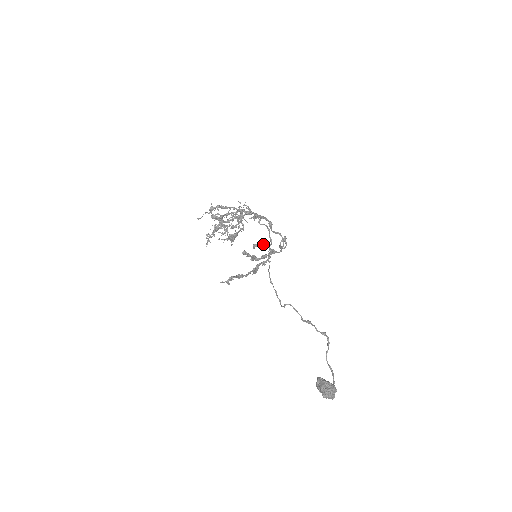
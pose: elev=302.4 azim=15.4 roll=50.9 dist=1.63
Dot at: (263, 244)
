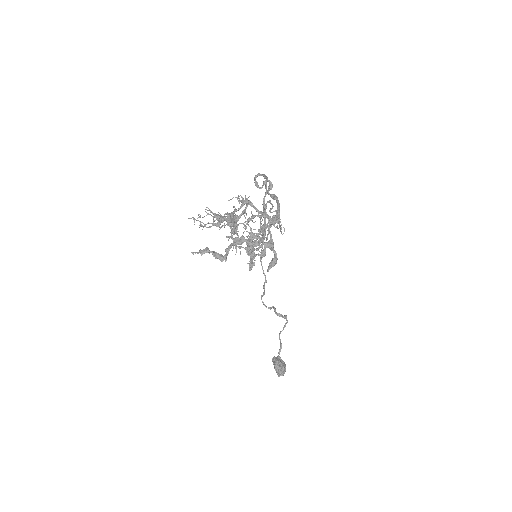
Dot at: (276, 262)
